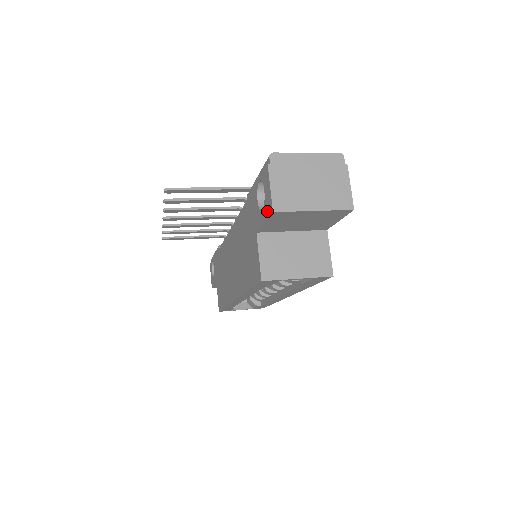
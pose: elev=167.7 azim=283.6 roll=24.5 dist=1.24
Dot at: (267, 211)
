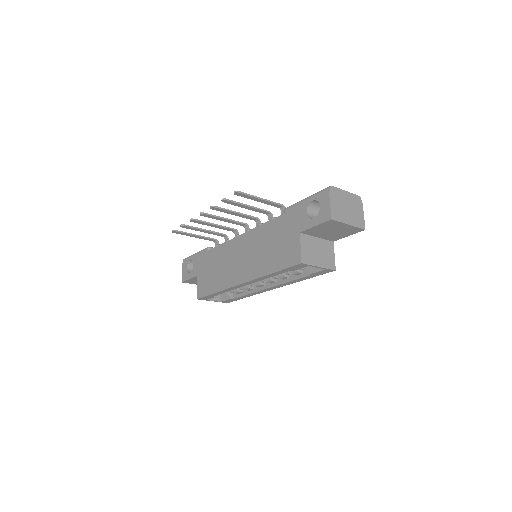
Dot at: (322, 219)
